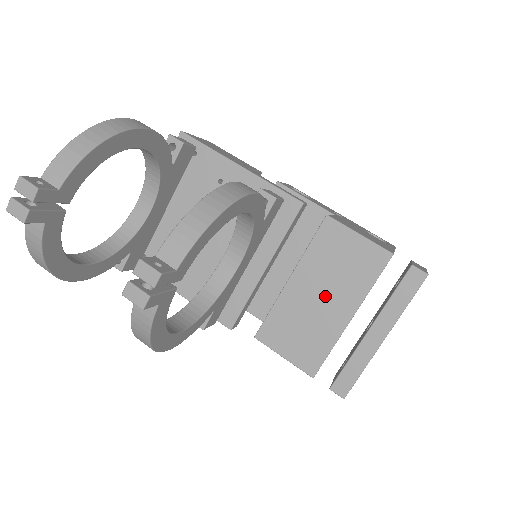
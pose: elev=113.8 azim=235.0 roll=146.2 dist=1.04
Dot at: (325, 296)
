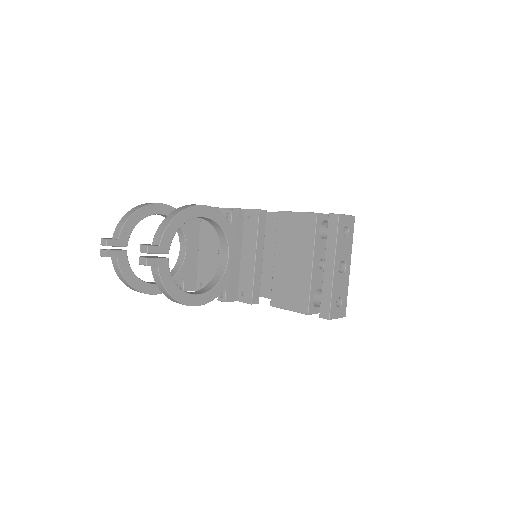
Dot at: (294, 259)
